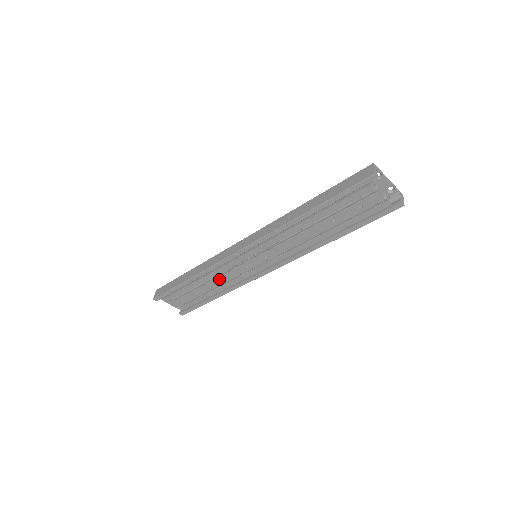
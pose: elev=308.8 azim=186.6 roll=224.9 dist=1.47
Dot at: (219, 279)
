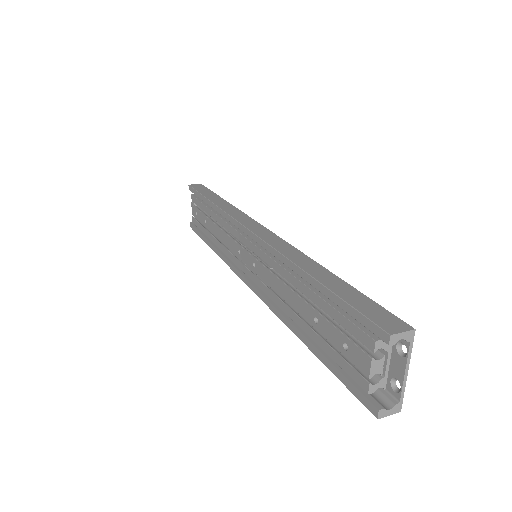
Dot at: (221, 232)
